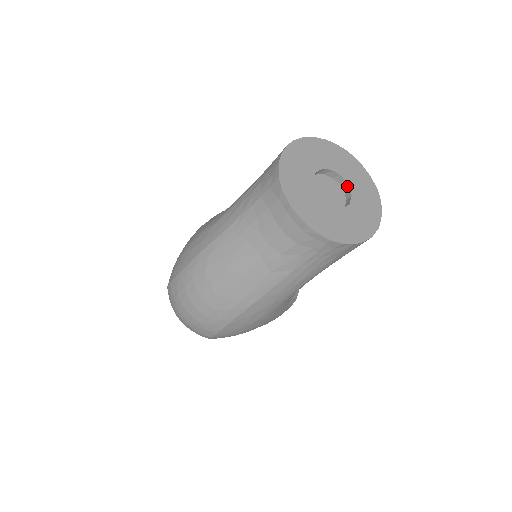
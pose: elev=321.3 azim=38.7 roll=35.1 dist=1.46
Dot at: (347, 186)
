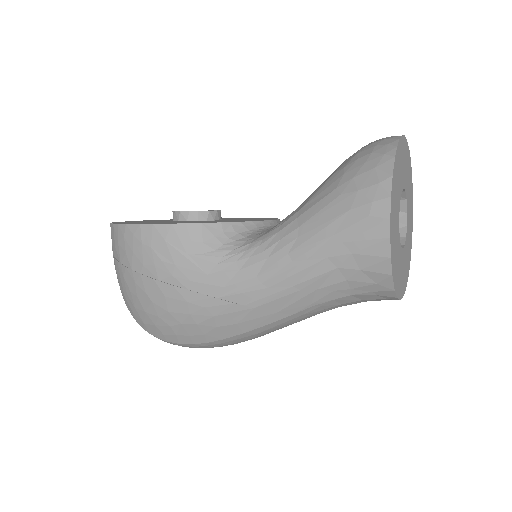
Dot at: (403, 191)
